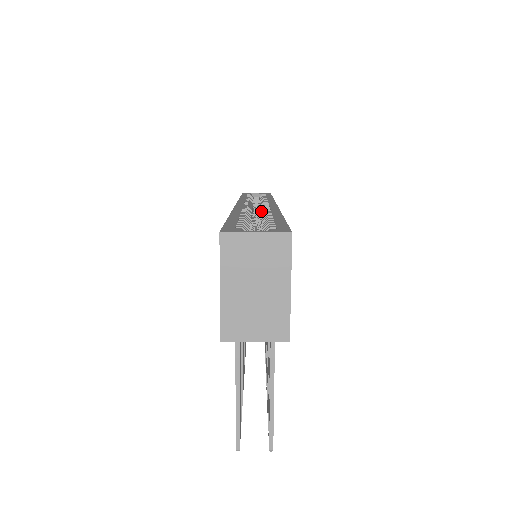
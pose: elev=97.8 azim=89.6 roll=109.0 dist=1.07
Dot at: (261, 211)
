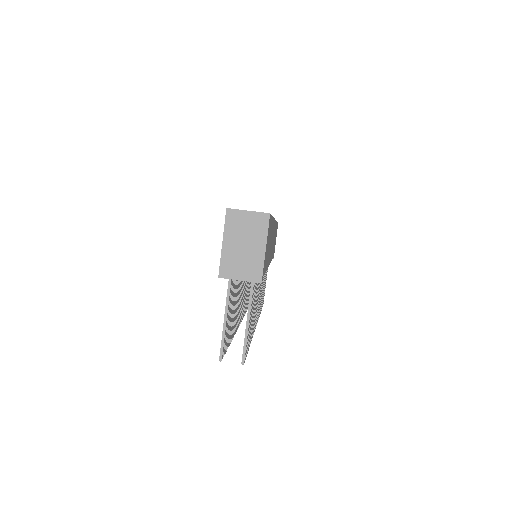
Dot at: occluded
